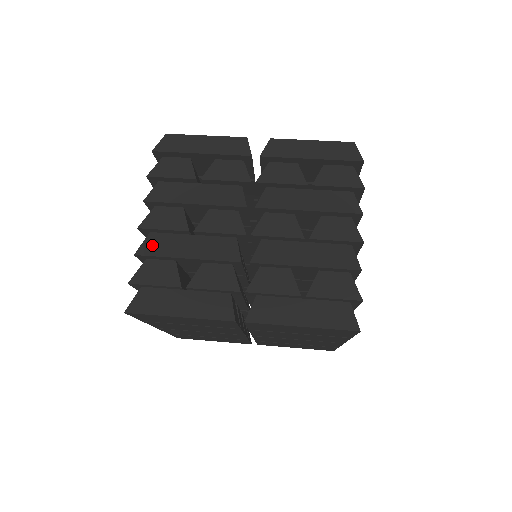
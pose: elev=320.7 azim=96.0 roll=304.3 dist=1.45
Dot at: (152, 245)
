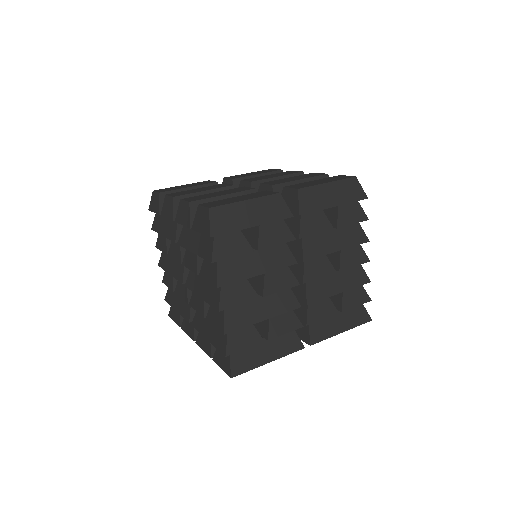
Dot at: (233, 319)
